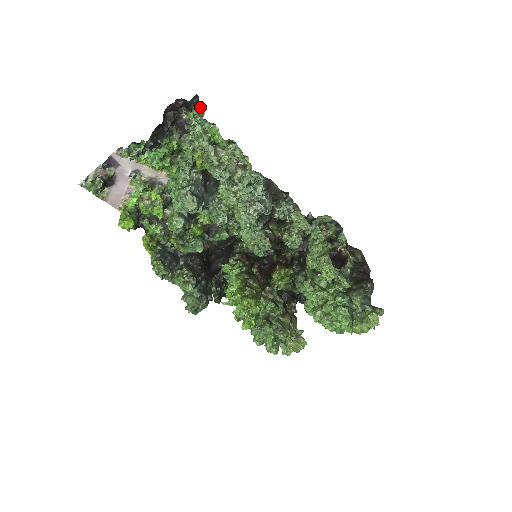
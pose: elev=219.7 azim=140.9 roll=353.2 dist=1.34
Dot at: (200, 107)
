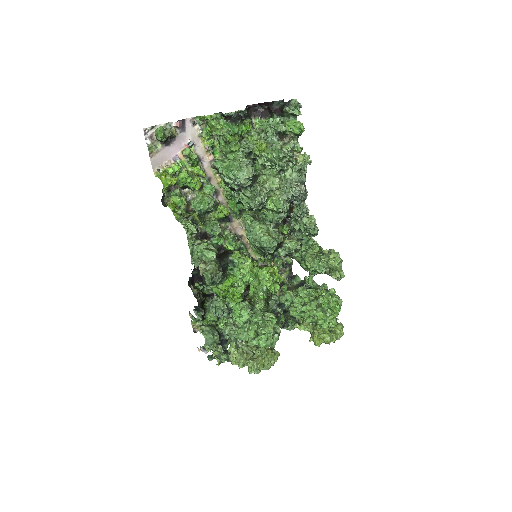
Dot at: (267, 117)
